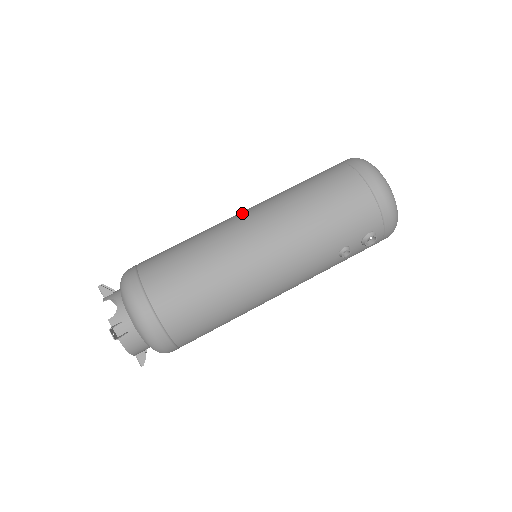
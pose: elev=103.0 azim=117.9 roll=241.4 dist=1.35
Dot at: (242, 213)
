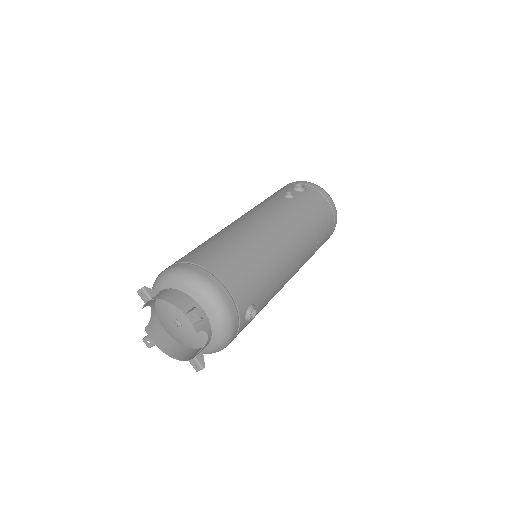
Dot at: occluded
